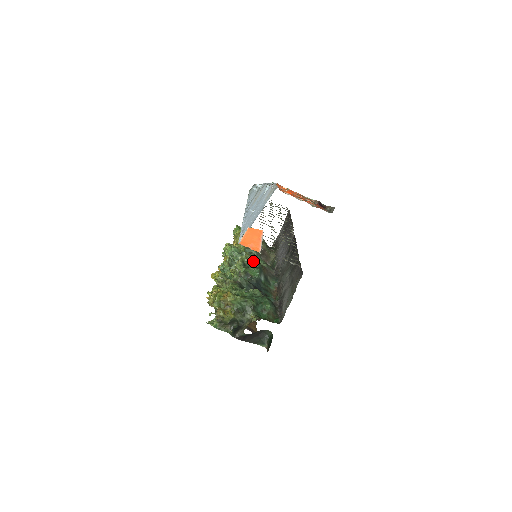
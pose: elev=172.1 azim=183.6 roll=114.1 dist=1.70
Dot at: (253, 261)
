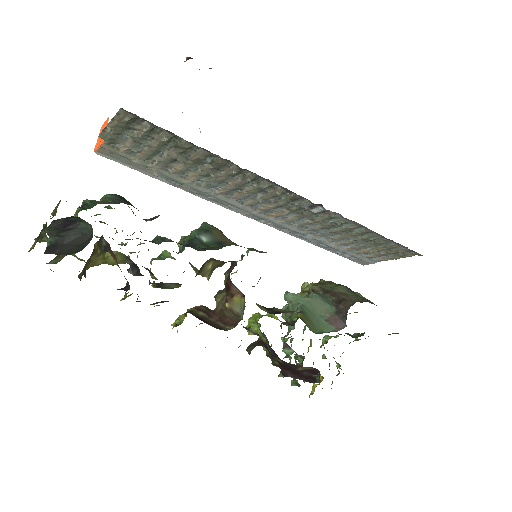
Dot at: occluded
